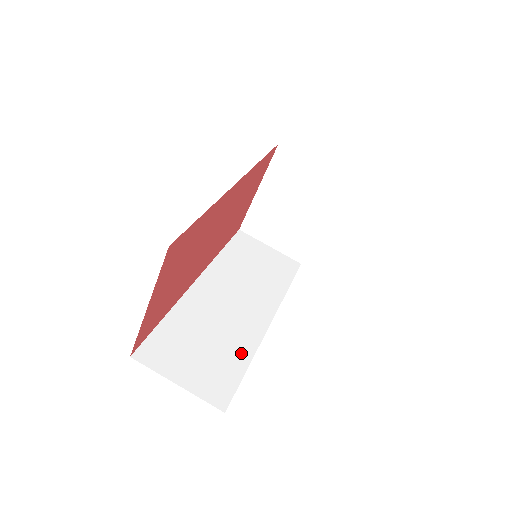
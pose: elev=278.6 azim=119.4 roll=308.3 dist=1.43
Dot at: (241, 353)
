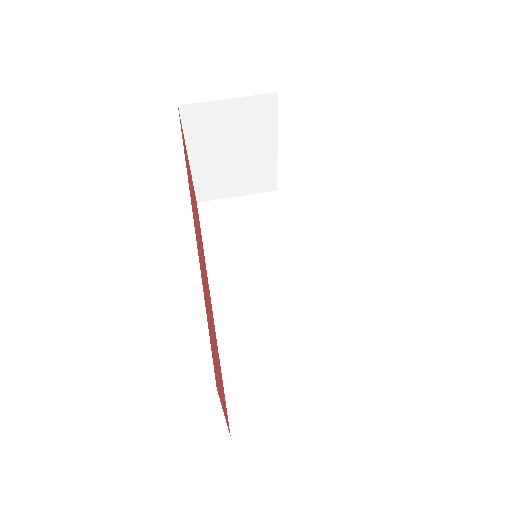
Dot at: (306, 345)
